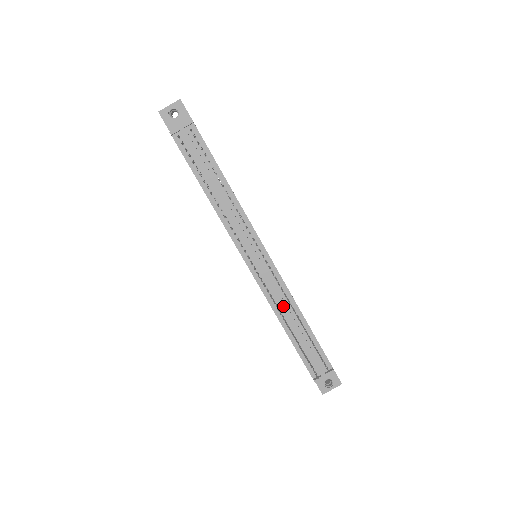
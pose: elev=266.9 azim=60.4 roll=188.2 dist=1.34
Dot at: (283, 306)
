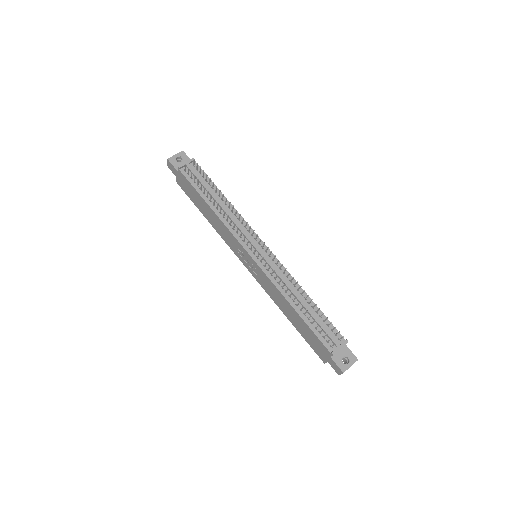
Dot at: (288, 286)
